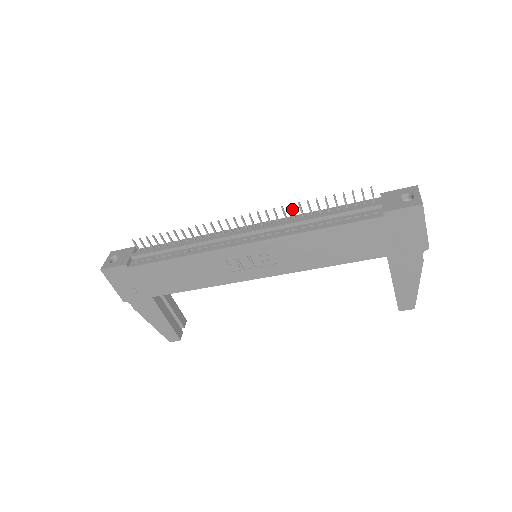
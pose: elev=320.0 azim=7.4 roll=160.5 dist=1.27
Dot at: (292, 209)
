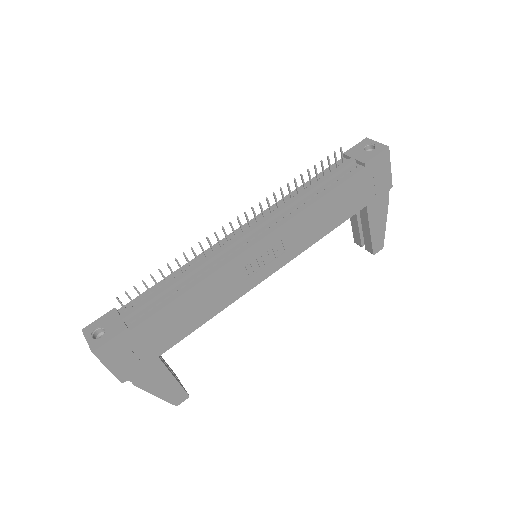
Dot at: (282, 192)
